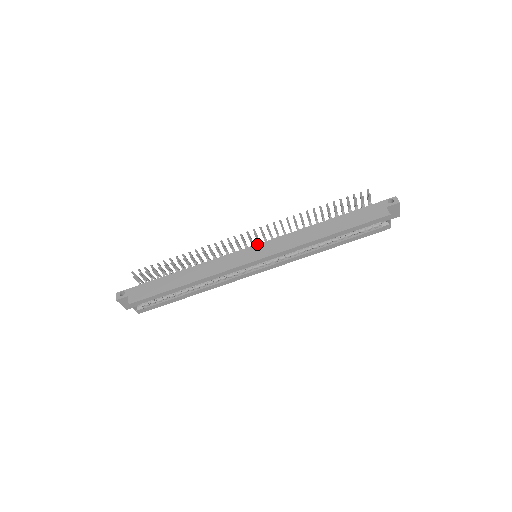
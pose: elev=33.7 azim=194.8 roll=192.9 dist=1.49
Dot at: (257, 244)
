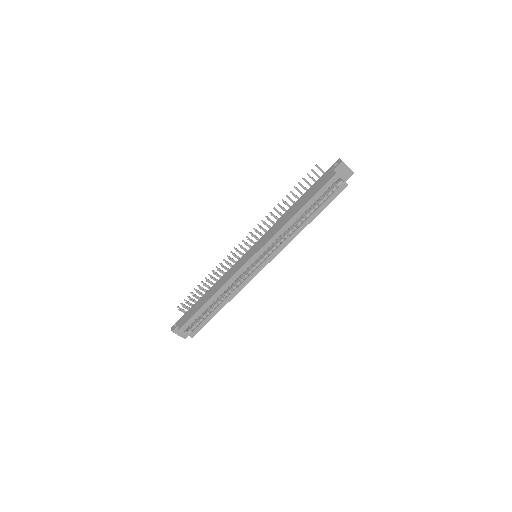
Dot at: (252, 246)
